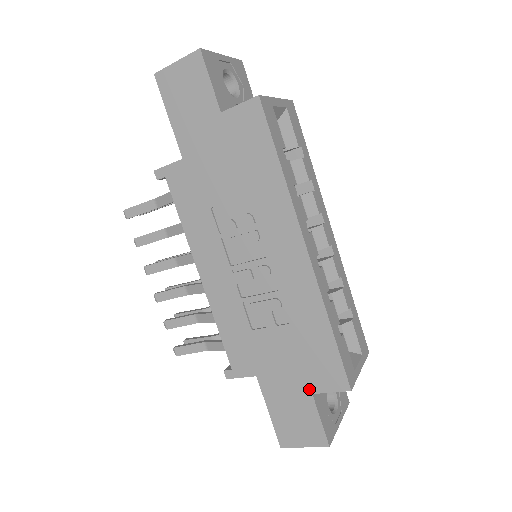
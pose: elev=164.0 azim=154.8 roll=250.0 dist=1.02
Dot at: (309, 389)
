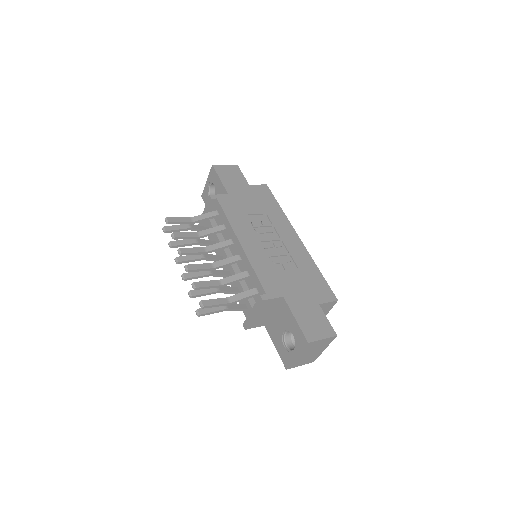
Dot at: (316, 301)
